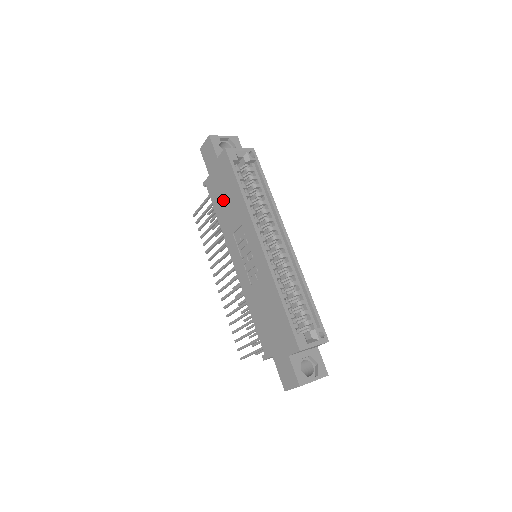
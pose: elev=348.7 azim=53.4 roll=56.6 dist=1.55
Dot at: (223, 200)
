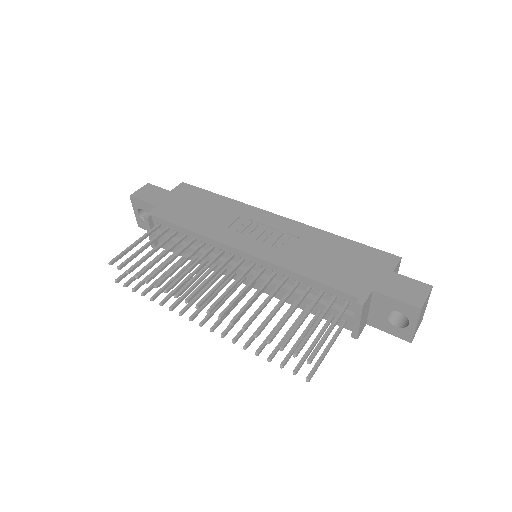
Dot at: (195, 212)
